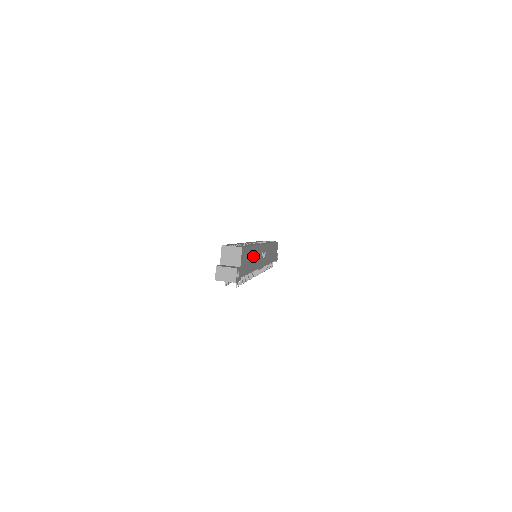
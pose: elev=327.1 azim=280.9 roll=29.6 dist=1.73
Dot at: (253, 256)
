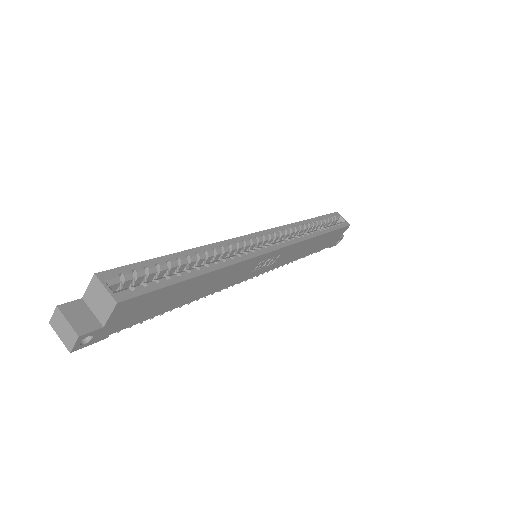
Dot at: (200, 285)
